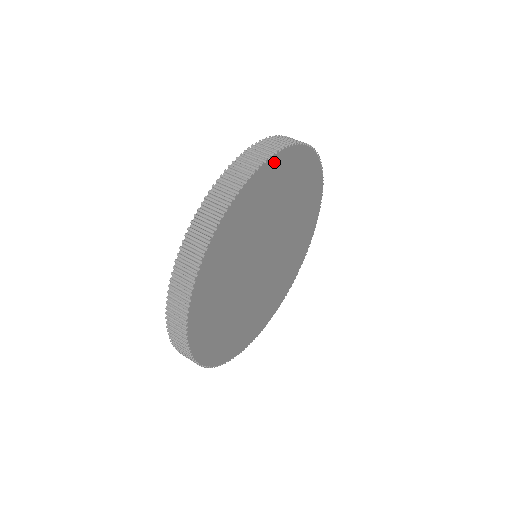
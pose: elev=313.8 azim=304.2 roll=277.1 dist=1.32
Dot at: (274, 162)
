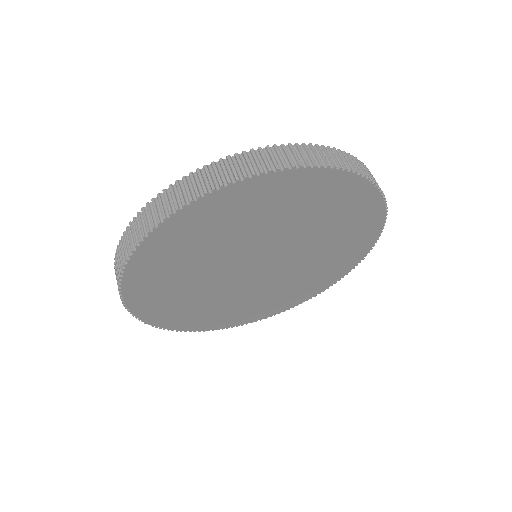
Dot at: (357, 184)
